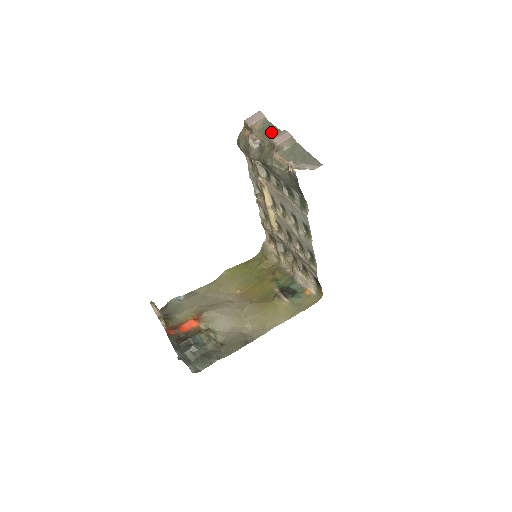
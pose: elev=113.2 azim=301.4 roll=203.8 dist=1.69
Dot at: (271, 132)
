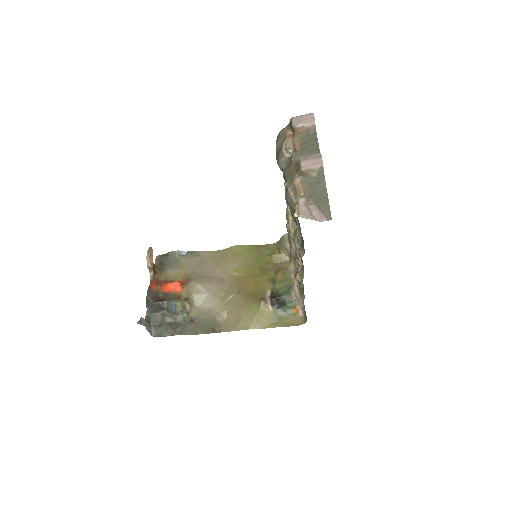
Dot at: (310, 146)
